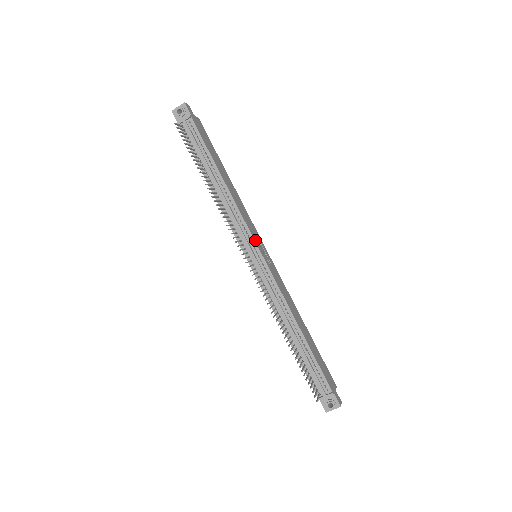
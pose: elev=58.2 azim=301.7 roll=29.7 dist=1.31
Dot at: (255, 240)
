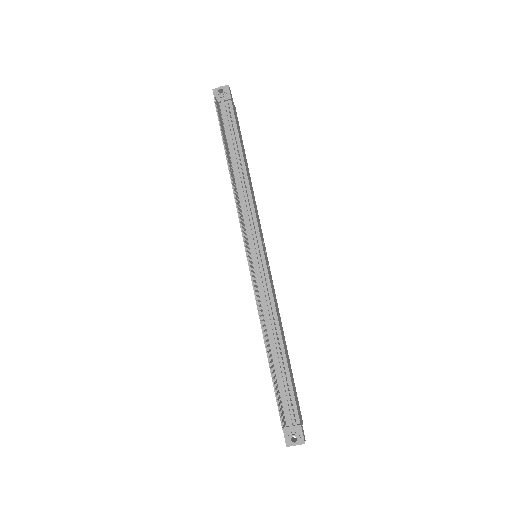
Dot at: (261, 238)
